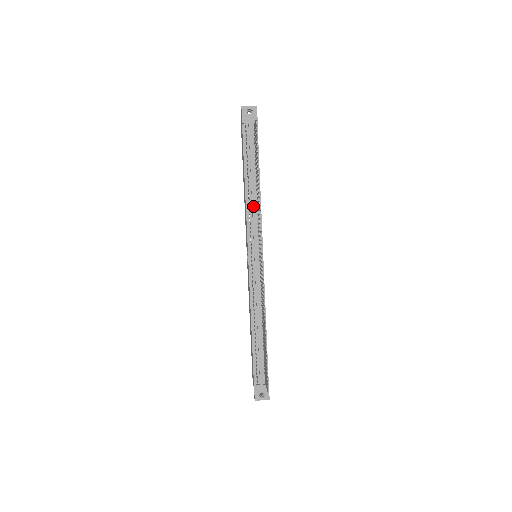
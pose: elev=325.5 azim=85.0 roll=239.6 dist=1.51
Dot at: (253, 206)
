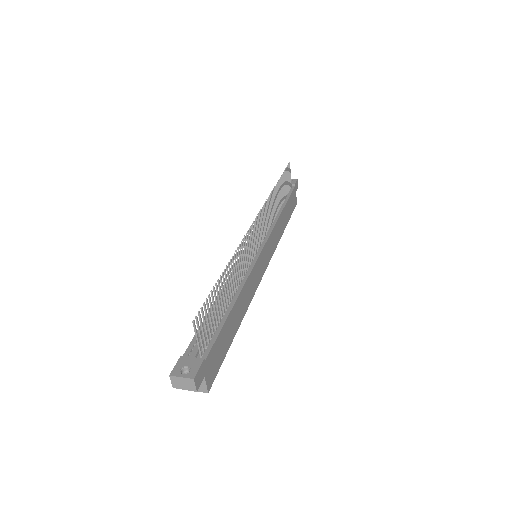
Dot at: occluded
